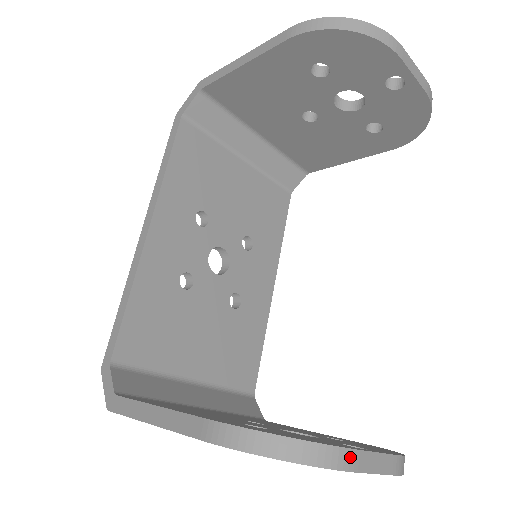
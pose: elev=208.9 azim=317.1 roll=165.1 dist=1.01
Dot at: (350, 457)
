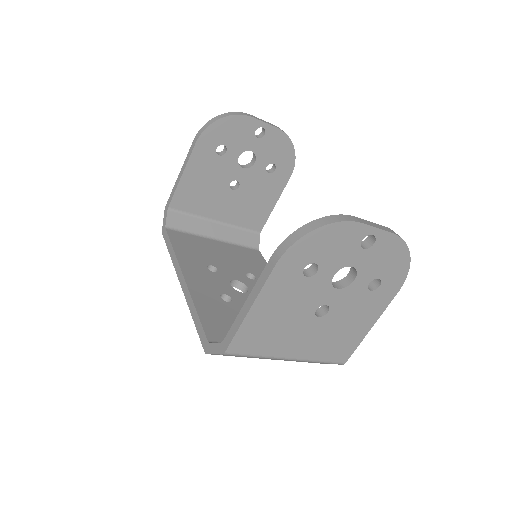
Dot at: (352, 218)
